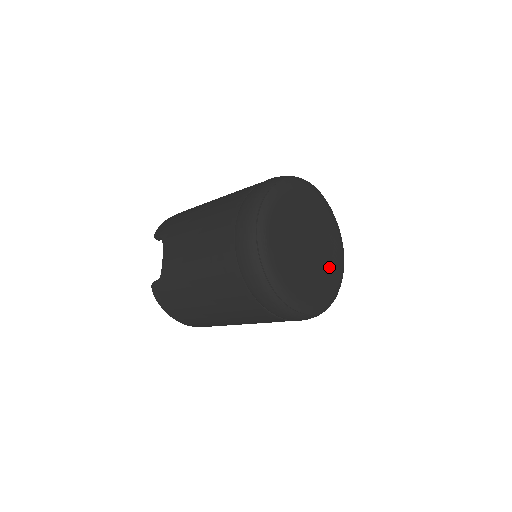
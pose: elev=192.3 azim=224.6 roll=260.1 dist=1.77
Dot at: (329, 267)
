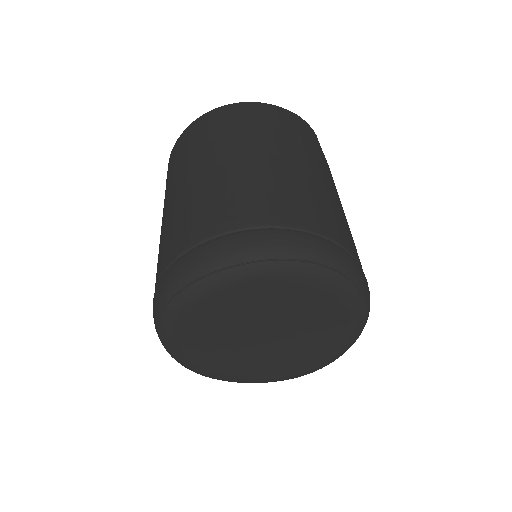
Dot at: (321, 336)
